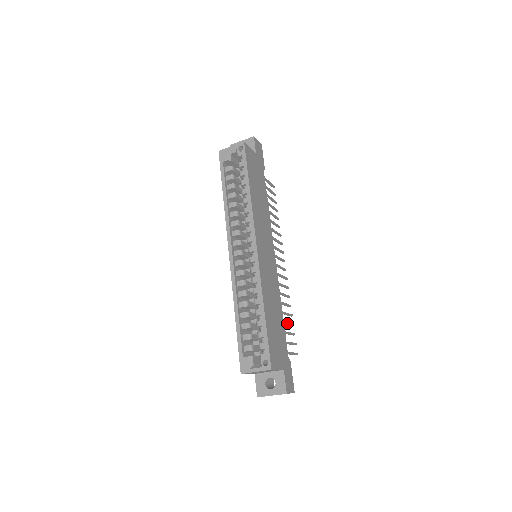
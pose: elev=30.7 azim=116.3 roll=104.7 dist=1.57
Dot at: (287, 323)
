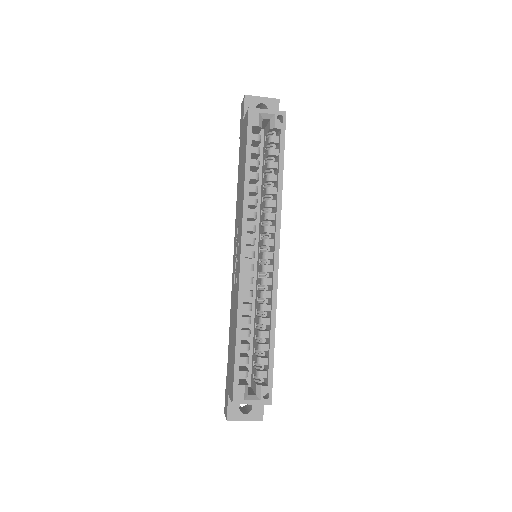
Dot at: occluded
